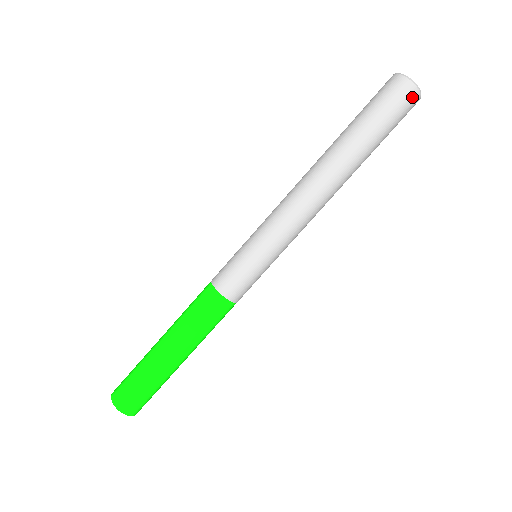
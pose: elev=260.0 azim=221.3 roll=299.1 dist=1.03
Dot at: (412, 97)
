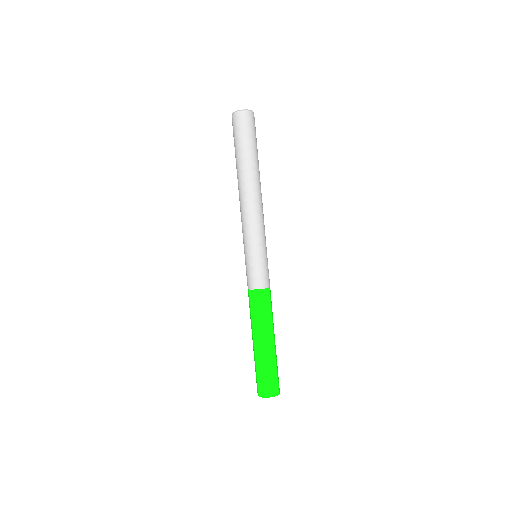
Dot at: (238, 117)
